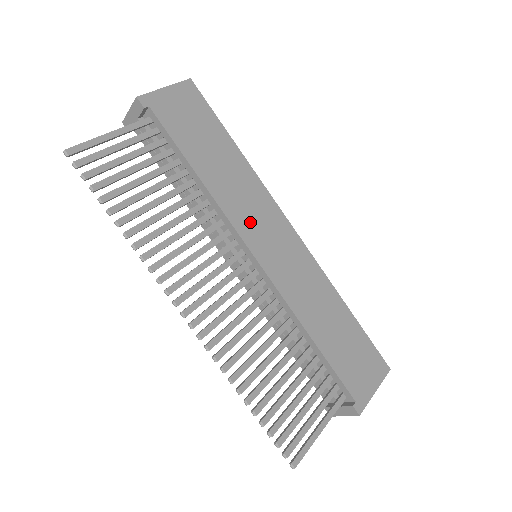
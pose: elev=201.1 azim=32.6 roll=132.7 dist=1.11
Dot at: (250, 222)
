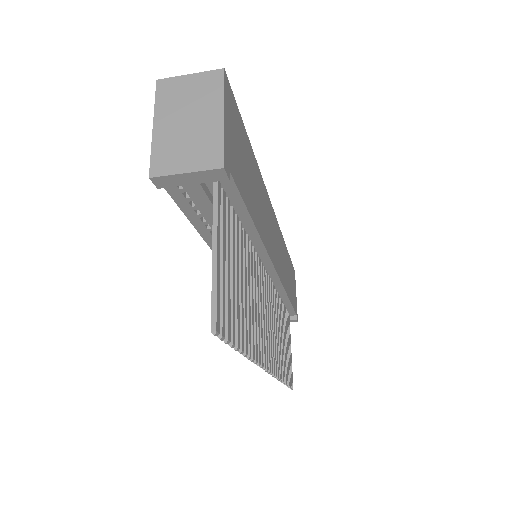
Dot at: (269, 237)
